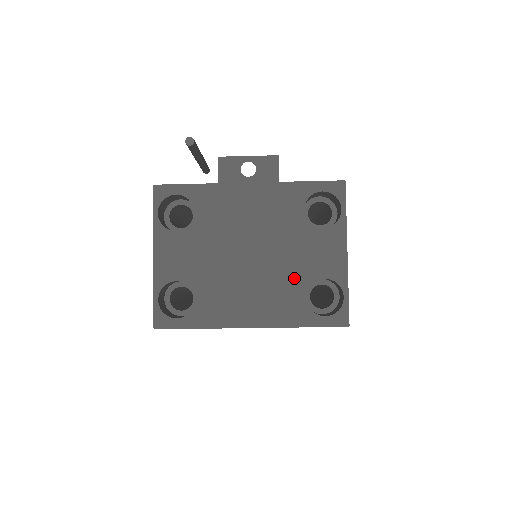
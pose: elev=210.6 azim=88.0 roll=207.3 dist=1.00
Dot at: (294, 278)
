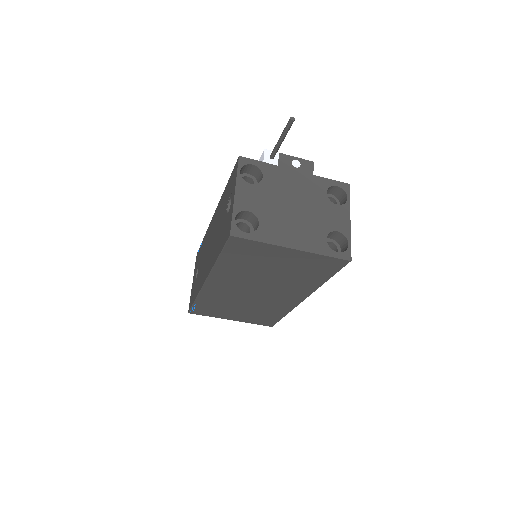
Dot at: (320, 227)
